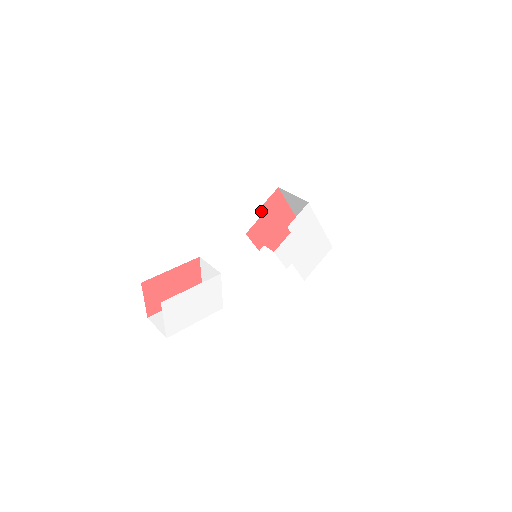
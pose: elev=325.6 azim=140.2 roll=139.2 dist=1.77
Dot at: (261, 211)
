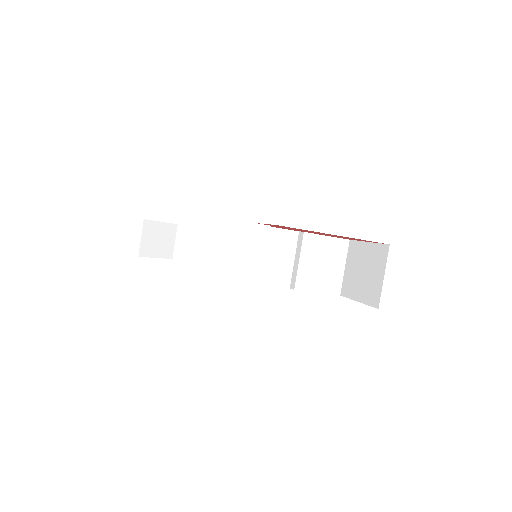
Dot at: (265, 224)
